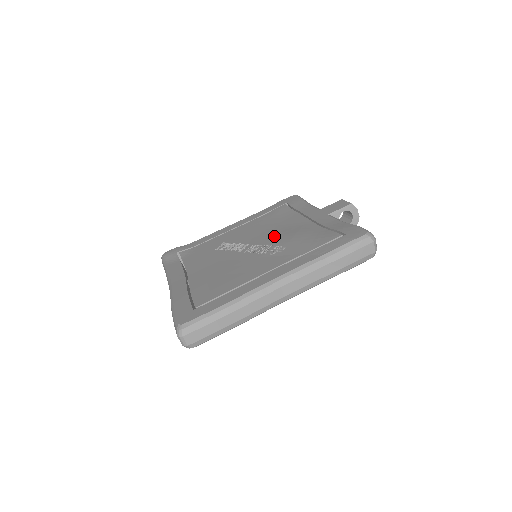
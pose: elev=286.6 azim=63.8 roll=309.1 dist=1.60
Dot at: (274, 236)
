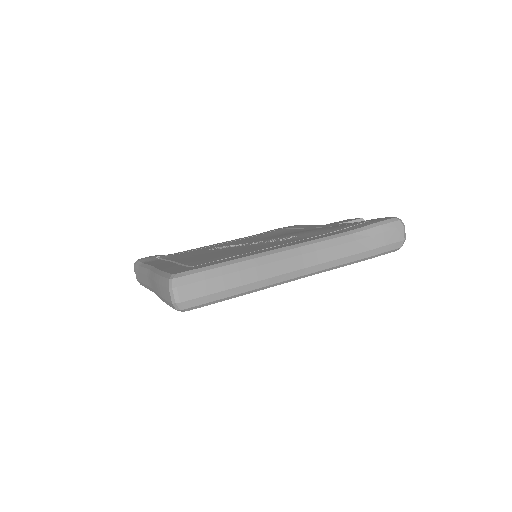
Dot at: (279, 236)
